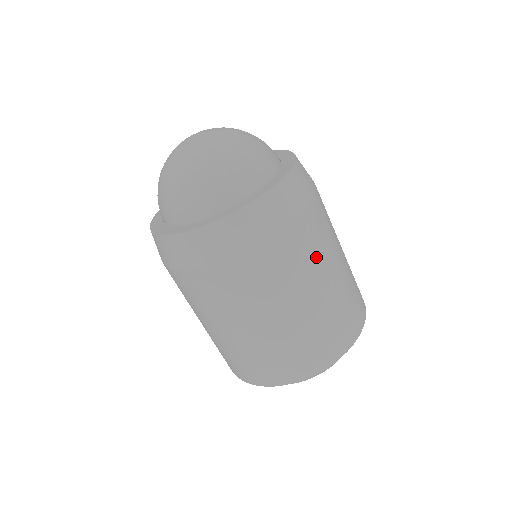
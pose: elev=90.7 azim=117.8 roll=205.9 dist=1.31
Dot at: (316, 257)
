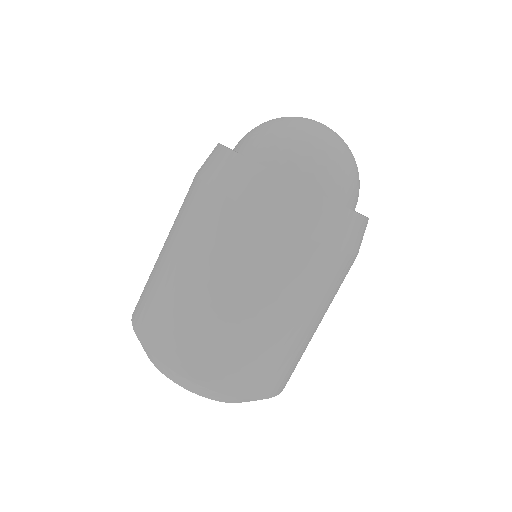
Dot at: (297, 290)
